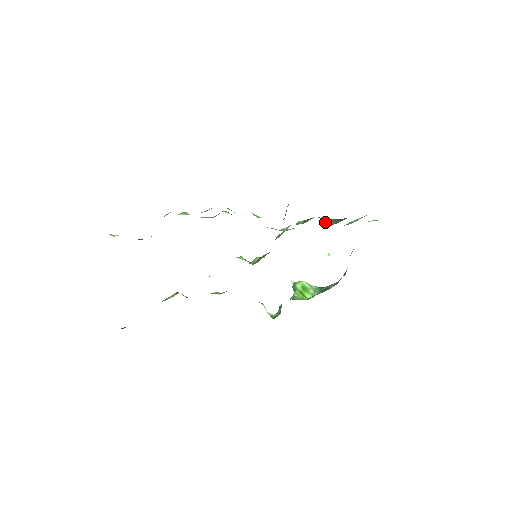
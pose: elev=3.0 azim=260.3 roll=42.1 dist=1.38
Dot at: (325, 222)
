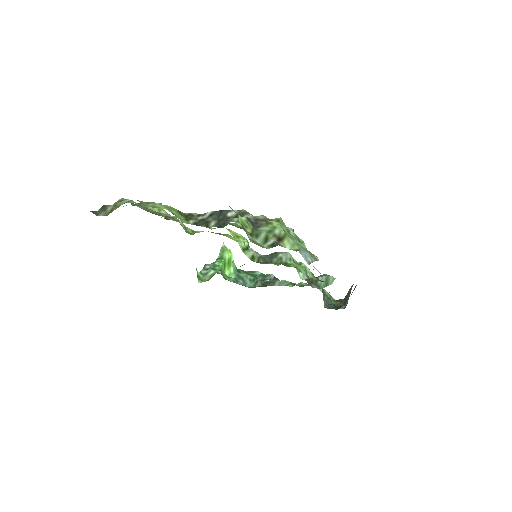
Dot at: (323, 296)
